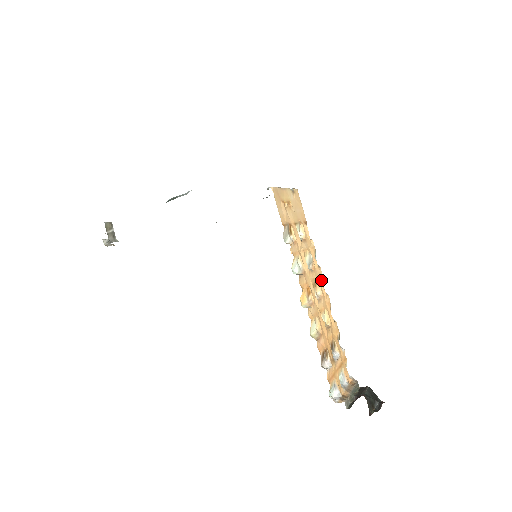
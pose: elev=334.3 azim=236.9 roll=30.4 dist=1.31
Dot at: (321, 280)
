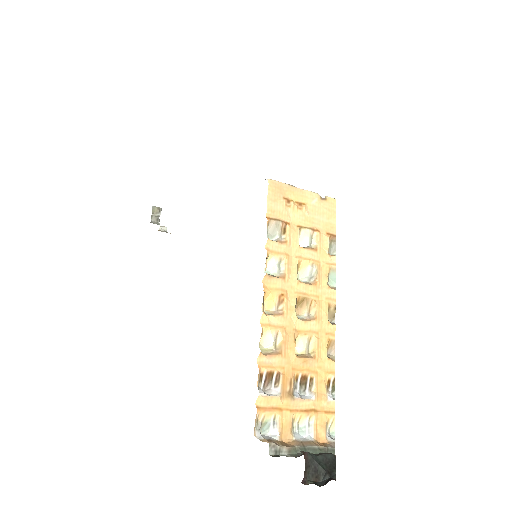
Dot at: (327, 303)
